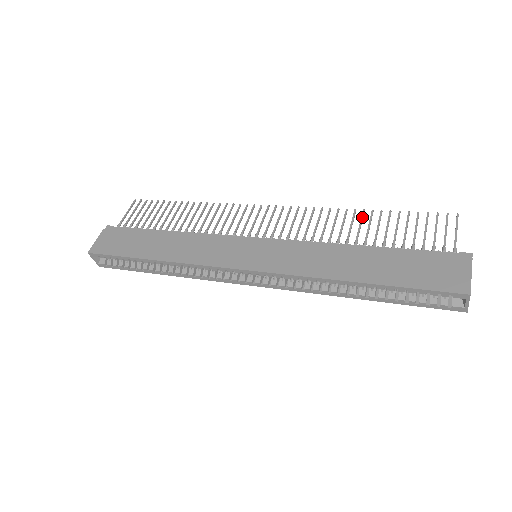
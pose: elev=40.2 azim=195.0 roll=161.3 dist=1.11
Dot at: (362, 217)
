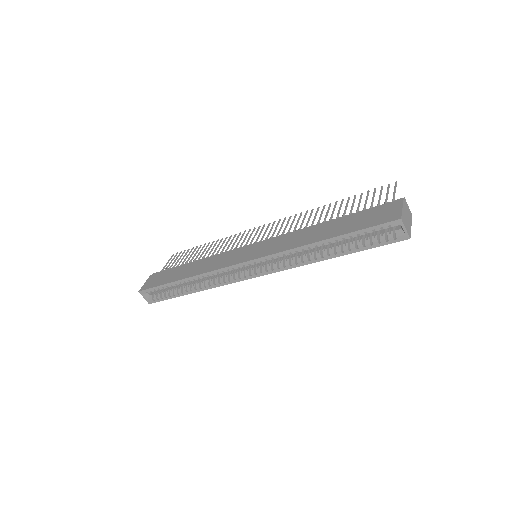
Dot at: (329, 207)
